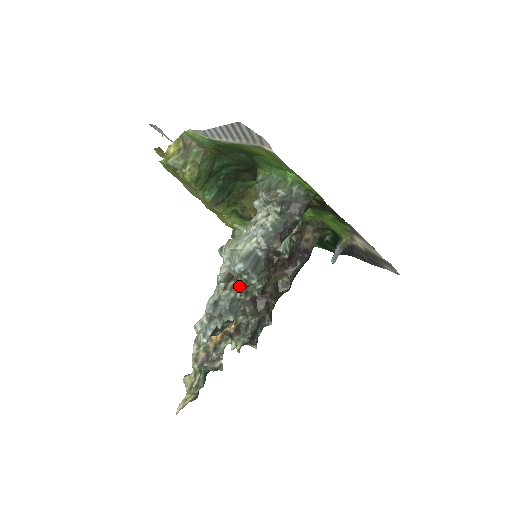
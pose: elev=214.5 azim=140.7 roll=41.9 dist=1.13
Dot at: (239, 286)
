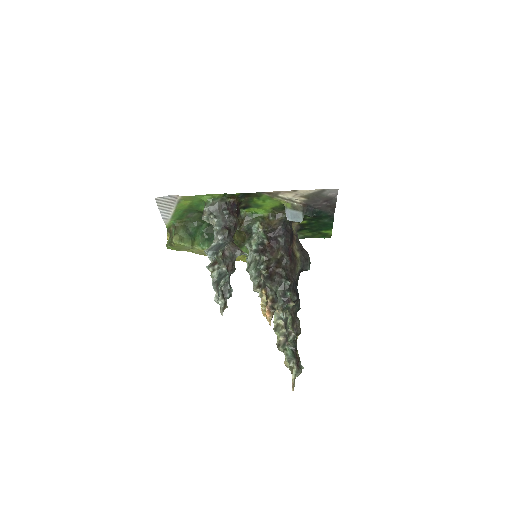
Dot at: (220, 264)
